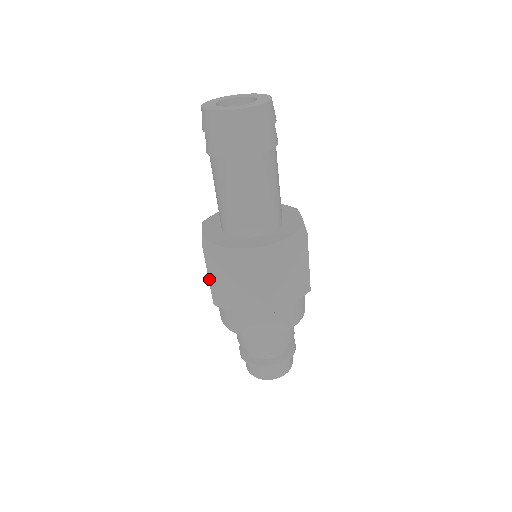
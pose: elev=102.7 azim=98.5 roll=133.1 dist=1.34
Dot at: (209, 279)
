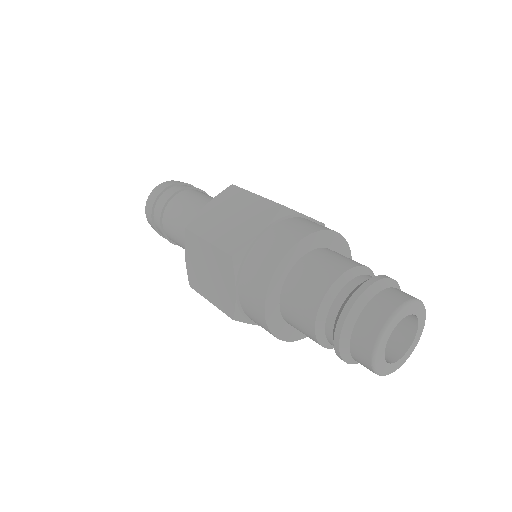
Dot at: (208, 242)
